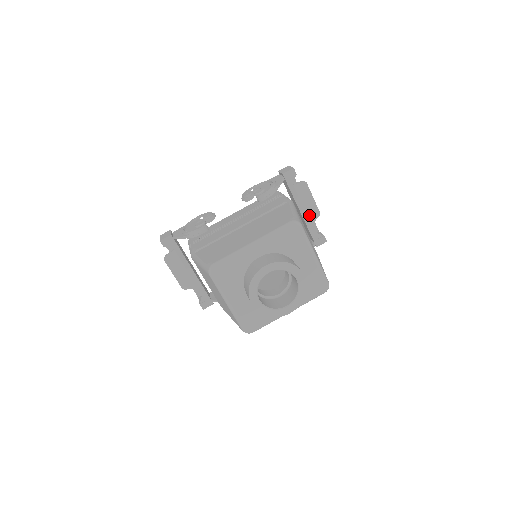
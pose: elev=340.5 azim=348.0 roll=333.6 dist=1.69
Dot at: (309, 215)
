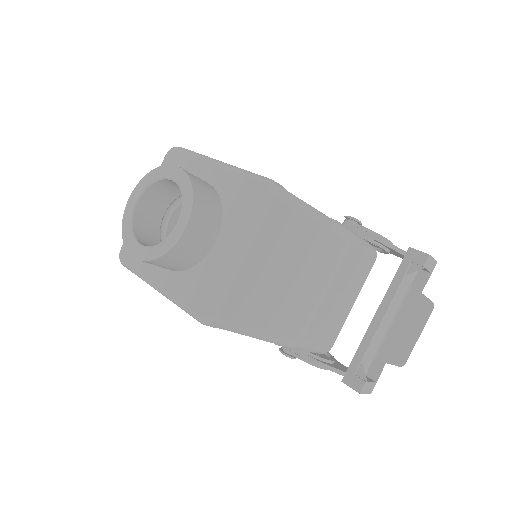
Dot at: (388, 346)
